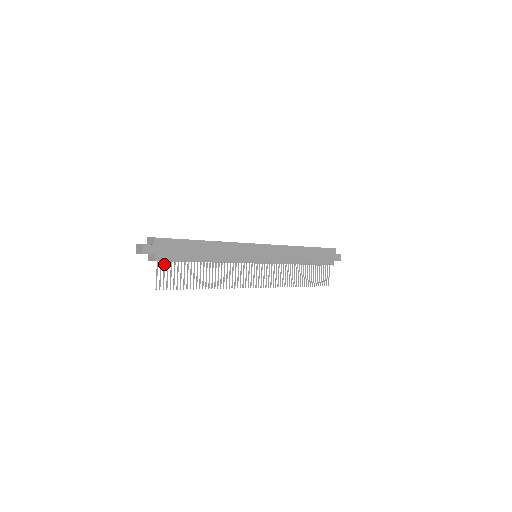
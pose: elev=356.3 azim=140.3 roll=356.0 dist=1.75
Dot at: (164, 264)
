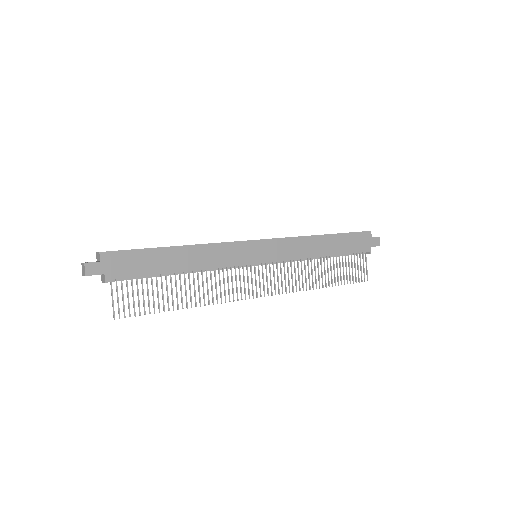
Dot at: (121, 284)
